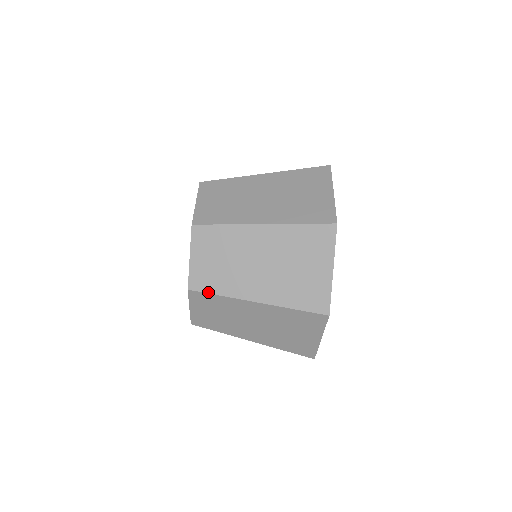
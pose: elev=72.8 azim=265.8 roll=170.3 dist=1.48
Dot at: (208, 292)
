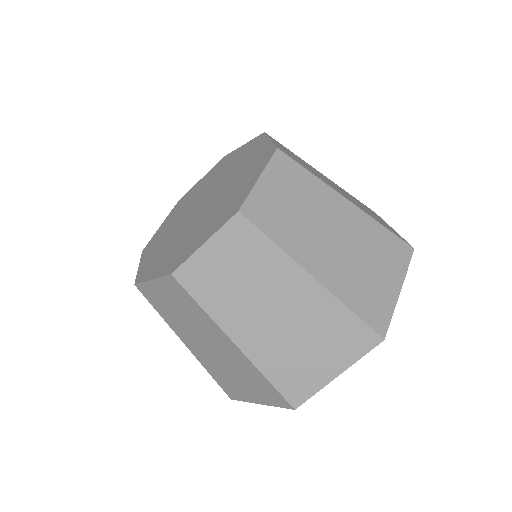
Dot at: (193, 295)
